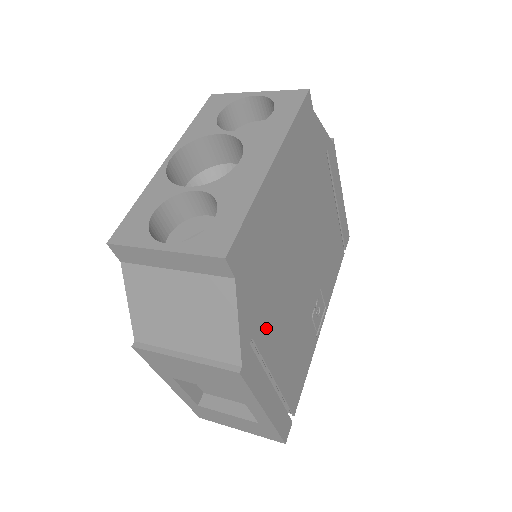
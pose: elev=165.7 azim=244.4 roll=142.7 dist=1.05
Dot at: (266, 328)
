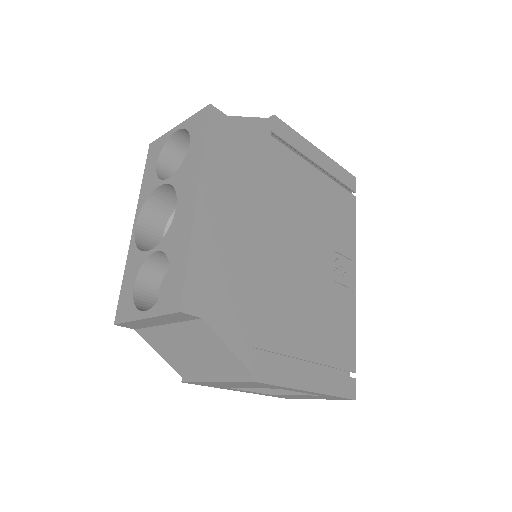
Dot at: (269, 329)
